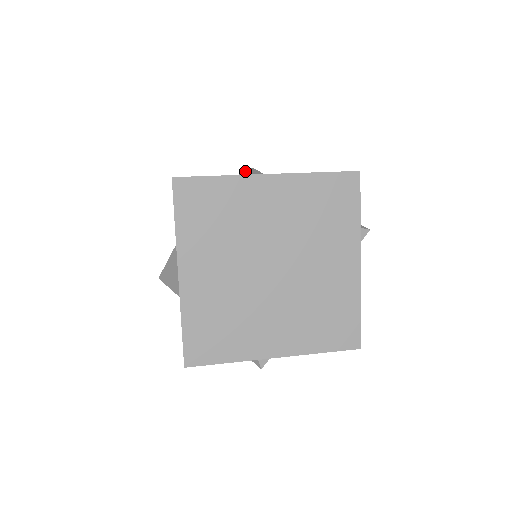
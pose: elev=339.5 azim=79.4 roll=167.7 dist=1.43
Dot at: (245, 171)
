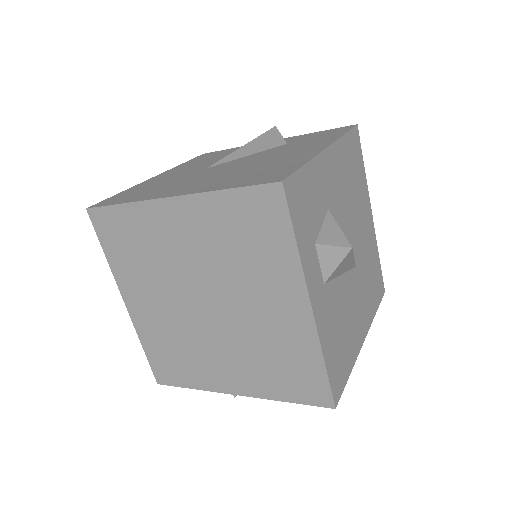
Dot at: (250, 141)
